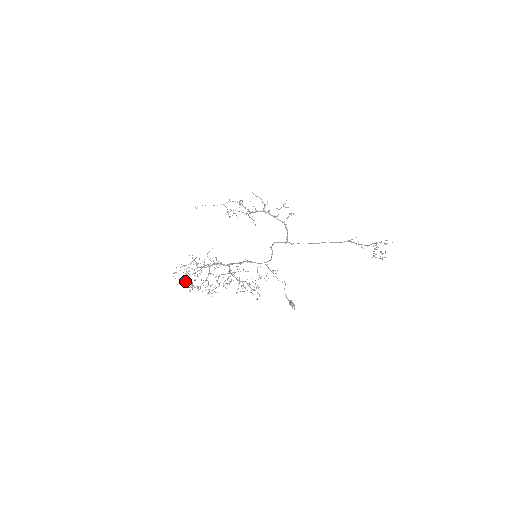
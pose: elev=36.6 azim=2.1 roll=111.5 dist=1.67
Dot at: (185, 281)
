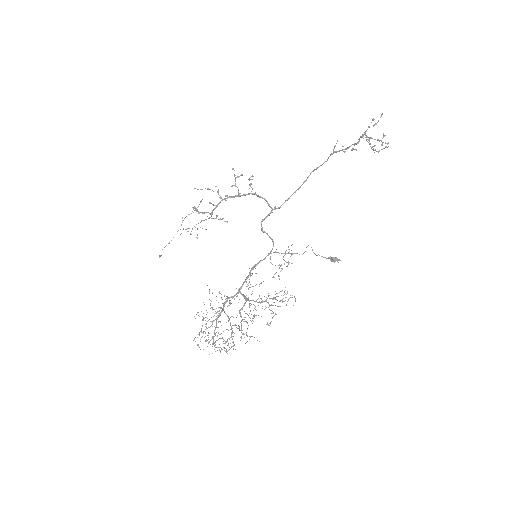
Dot at: occluded
